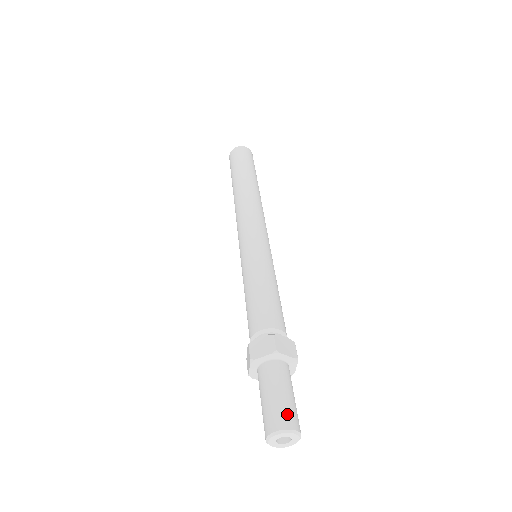
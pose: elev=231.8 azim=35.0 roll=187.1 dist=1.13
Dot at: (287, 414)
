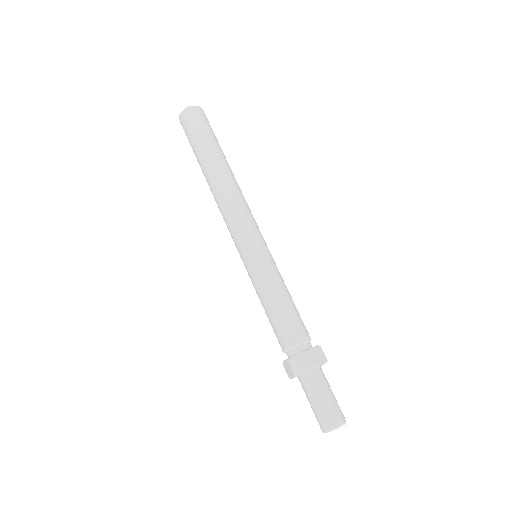
Dot at: (324, 419)
